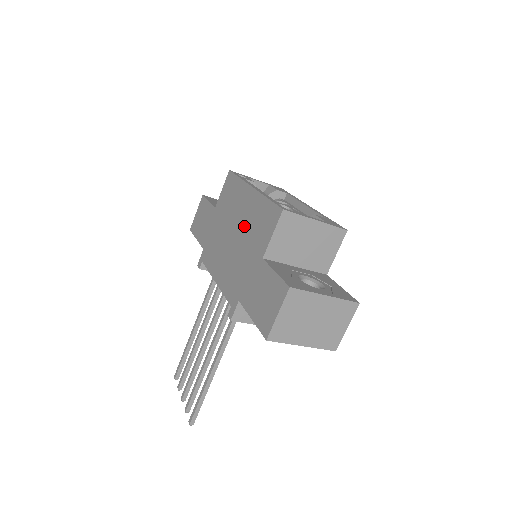
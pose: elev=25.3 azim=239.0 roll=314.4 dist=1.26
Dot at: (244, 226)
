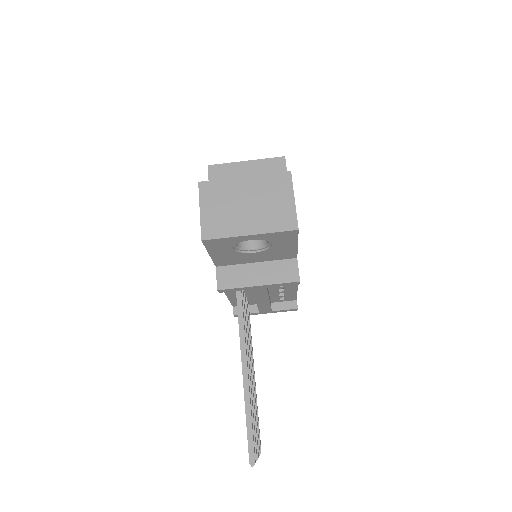
Dot at: occluded
